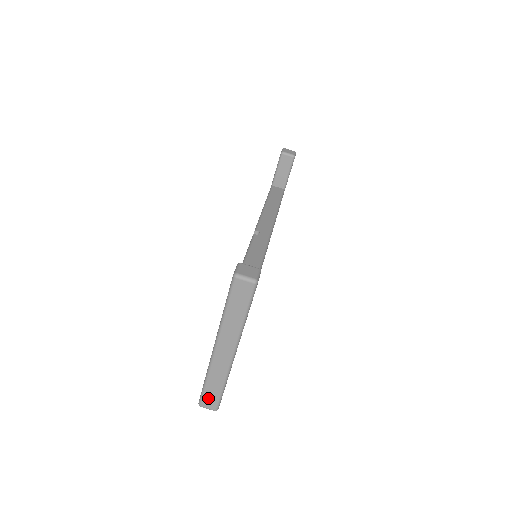
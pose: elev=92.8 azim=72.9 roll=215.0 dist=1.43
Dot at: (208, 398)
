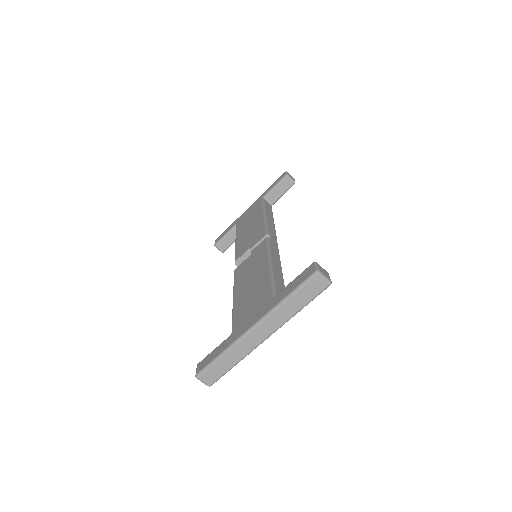
Dot at: (212, 372)
